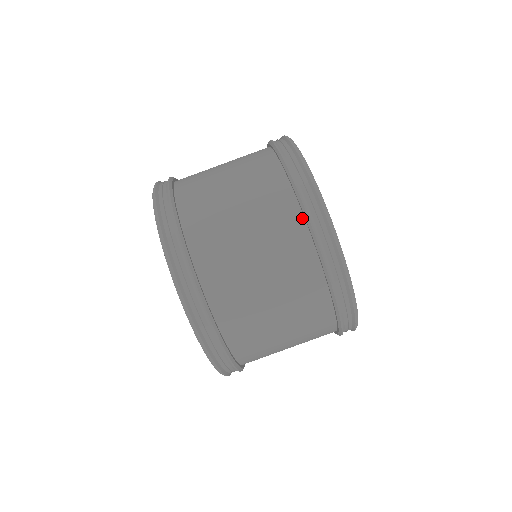
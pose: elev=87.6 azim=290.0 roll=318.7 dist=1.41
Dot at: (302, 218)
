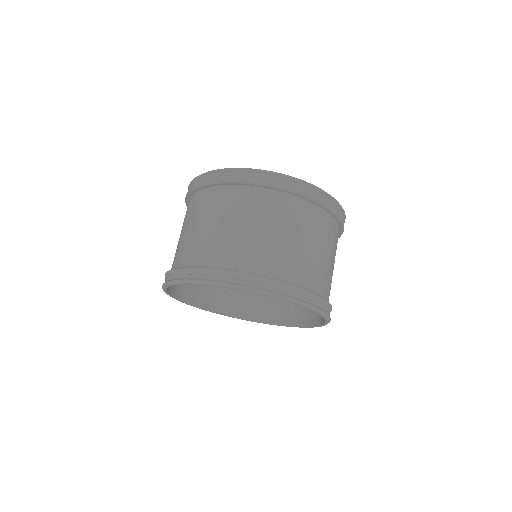
Dot at: (273, 191)
